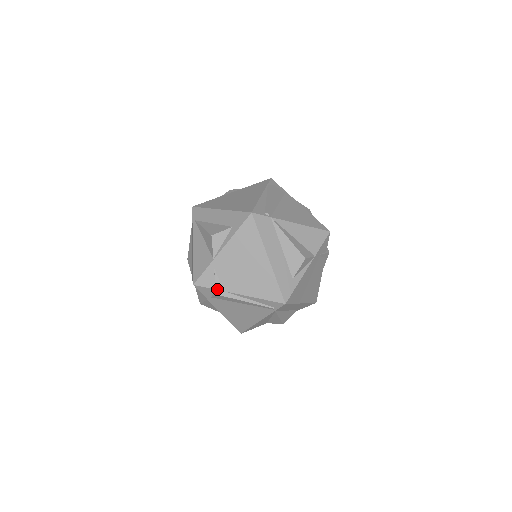
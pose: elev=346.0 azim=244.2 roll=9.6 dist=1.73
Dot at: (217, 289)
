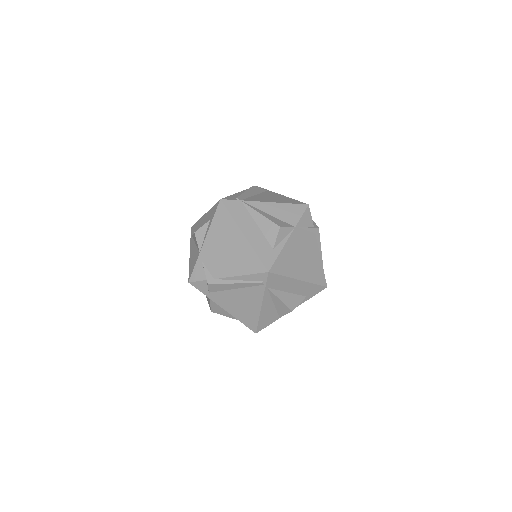
Dot at: (208, 279)
